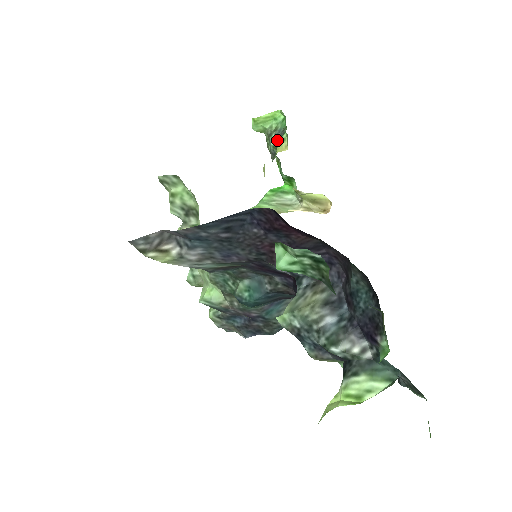
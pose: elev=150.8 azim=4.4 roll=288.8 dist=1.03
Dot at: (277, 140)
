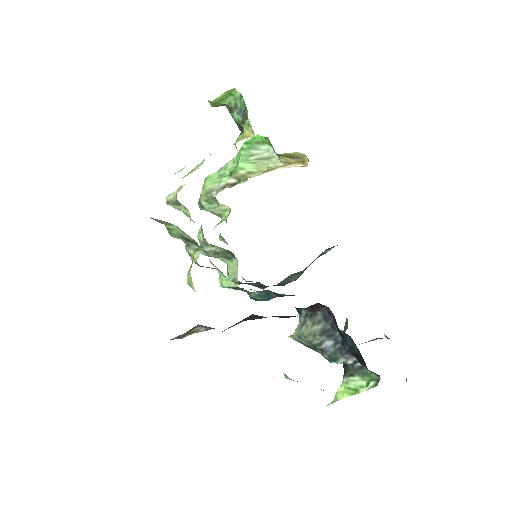
Dot at: (241, 121)
